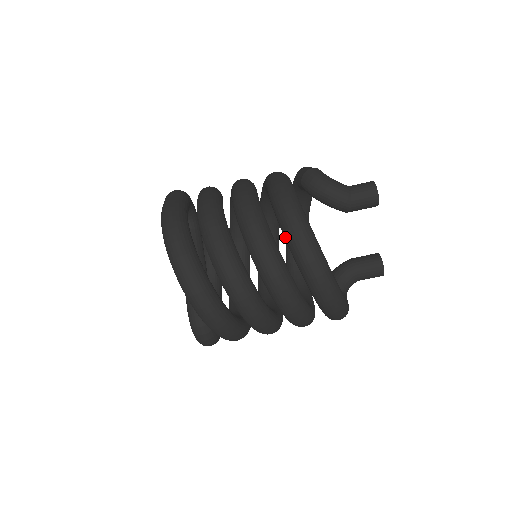
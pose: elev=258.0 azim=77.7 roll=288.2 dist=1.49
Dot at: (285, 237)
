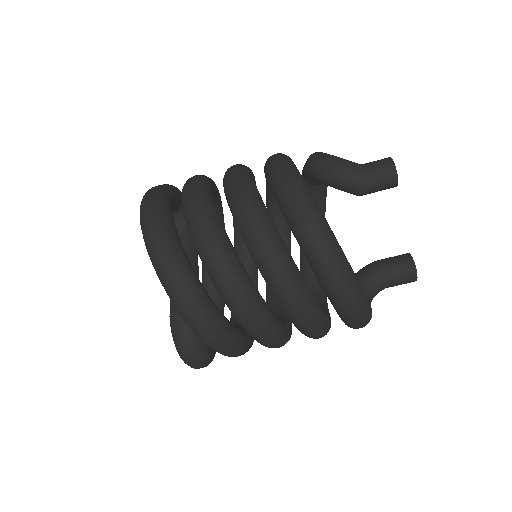
Dot at: (278, 202)
